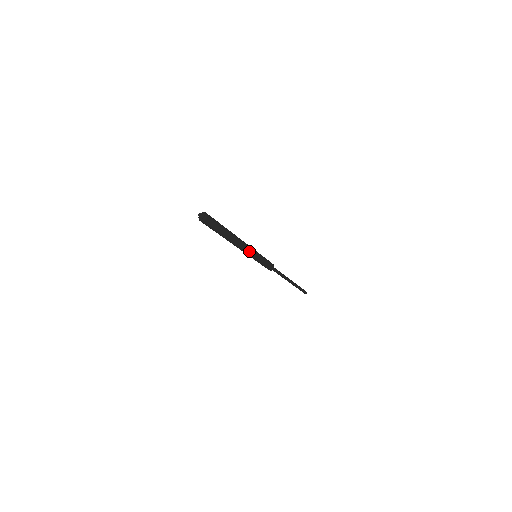
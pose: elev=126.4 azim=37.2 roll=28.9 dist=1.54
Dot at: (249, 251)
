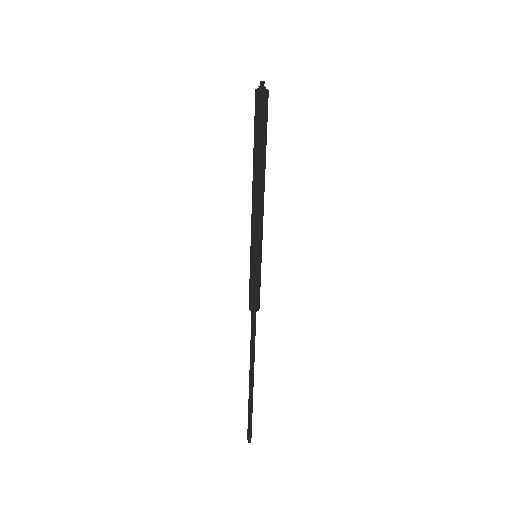
Dot at: (262, 224)
